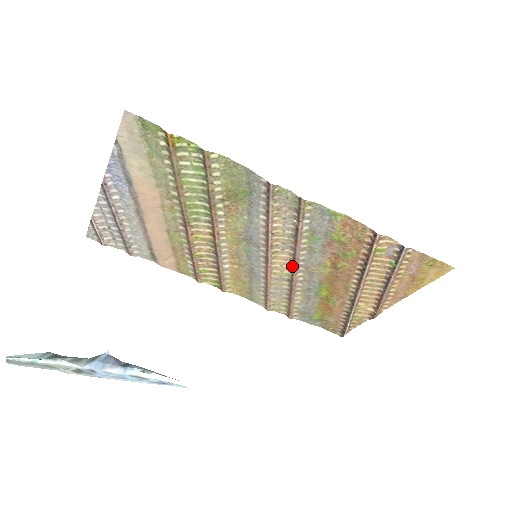
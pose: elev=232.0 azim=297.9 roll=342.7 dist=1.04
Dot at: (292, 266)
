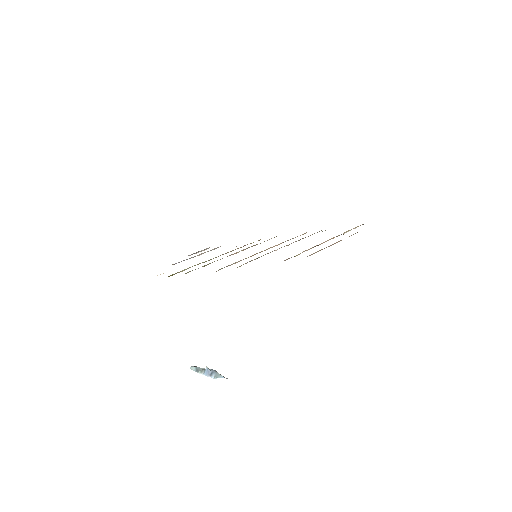
Dot at: occluded
